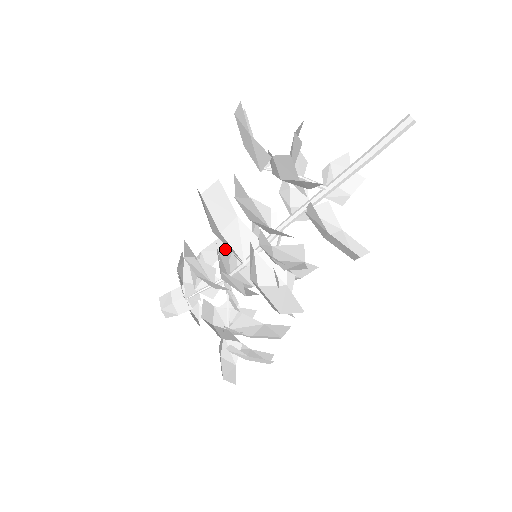
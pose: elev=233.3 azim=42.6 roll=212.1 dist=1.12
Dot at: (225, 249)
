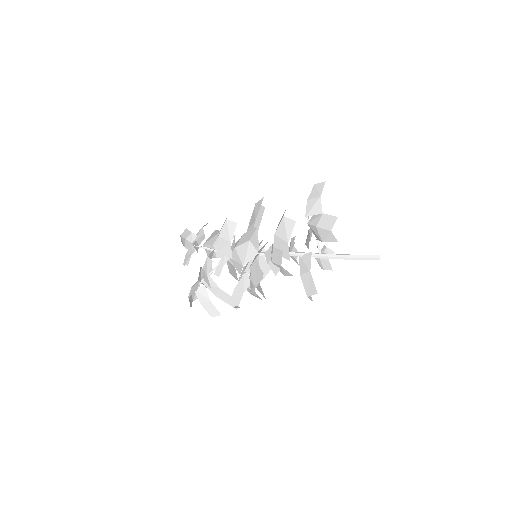
Dot at: (238, 240)
